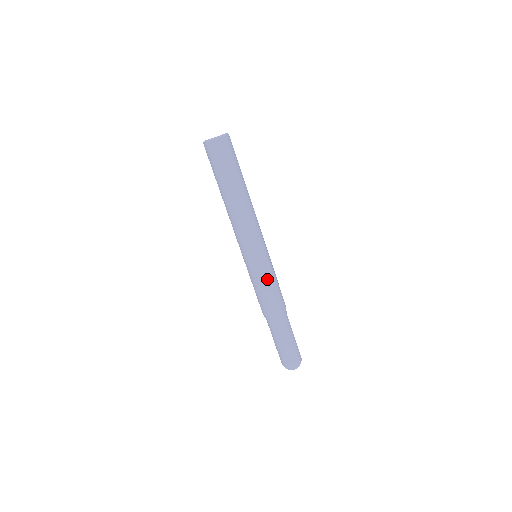
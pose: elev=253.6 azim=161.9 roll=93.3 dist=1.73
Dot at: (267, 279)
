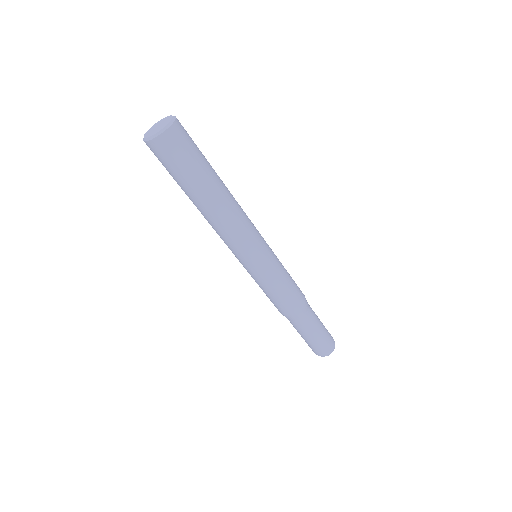
Dot at: (267, 287)
